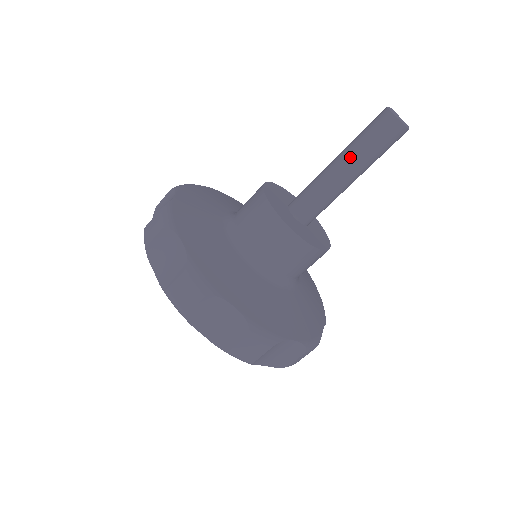
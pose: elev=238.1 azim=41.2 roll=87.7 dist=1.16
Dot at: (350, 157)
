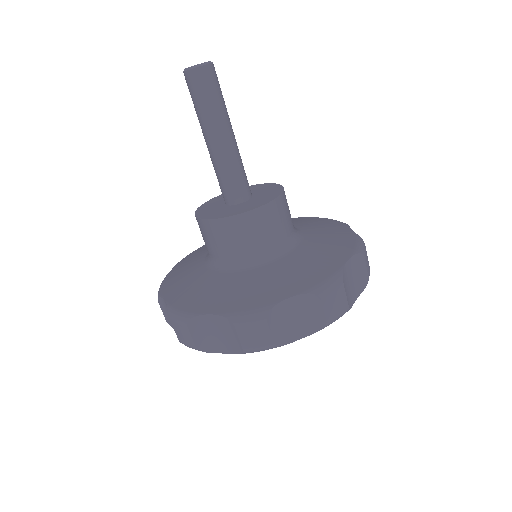
Dot at: (201, 128)
